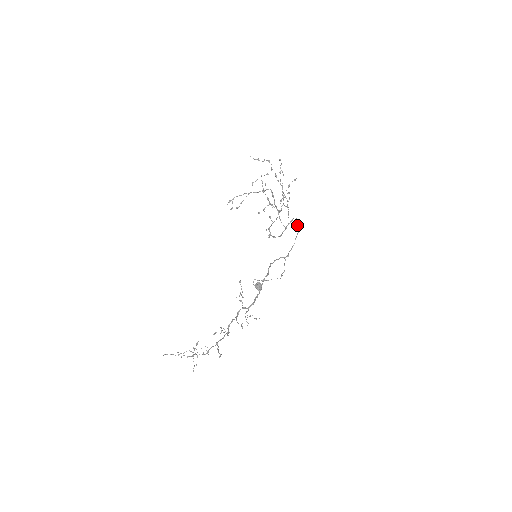
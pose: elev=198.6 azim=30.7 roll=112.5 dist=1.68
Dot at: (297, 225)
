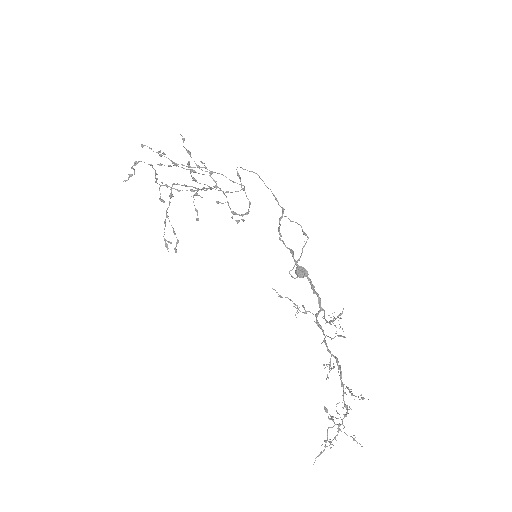
Dot at: occluded
